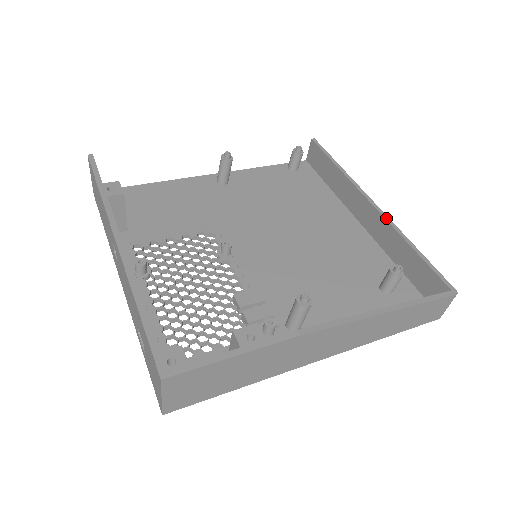
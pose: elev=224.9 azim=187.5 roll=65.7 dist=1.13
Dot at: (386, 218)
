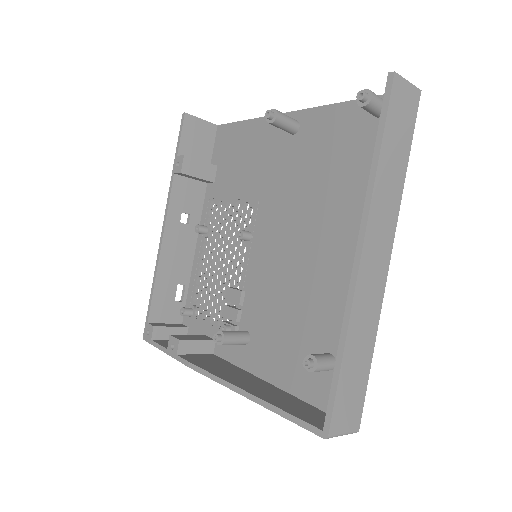
Dot at: (350, 291)
